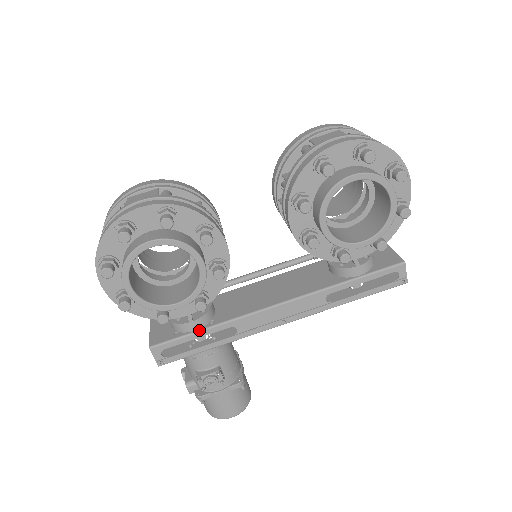
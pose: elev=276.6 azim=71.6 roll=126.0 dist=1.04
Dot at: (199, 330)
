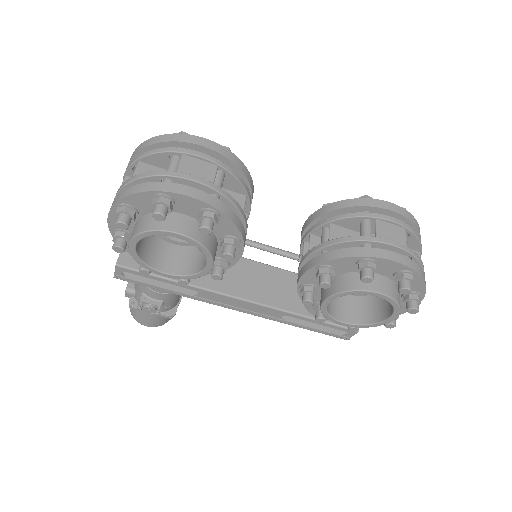
Dot at: (167, 278)
